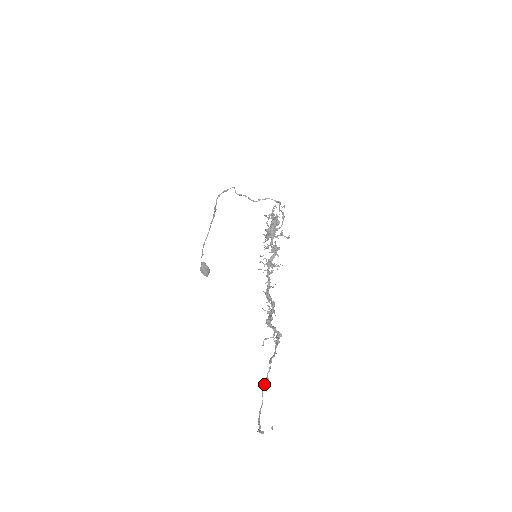
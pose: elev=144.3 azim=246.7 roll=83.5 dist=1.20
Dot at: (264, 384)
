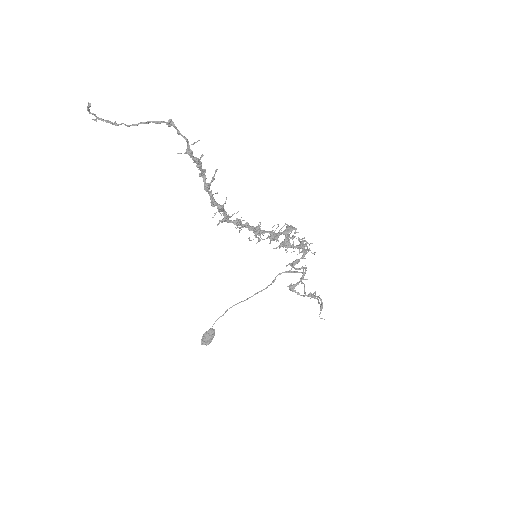
Dot at: (142, 122)
